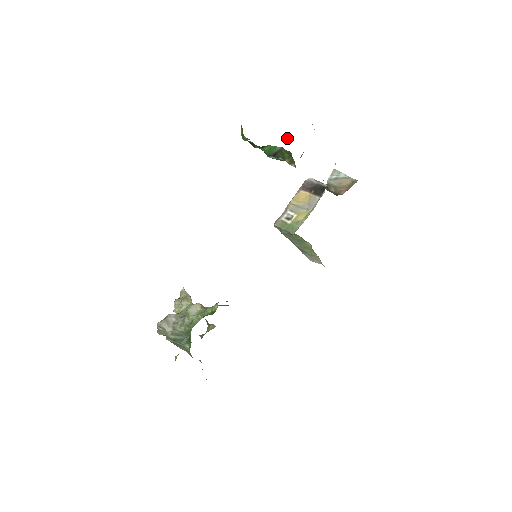
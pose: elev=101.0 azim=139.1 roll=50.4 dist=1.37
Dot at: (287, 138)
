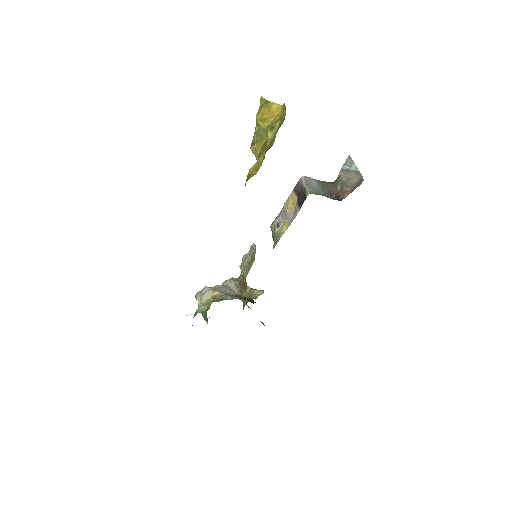
Dot at: occluded
